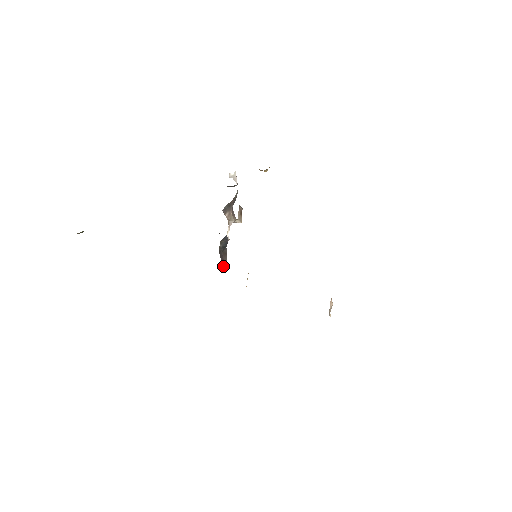
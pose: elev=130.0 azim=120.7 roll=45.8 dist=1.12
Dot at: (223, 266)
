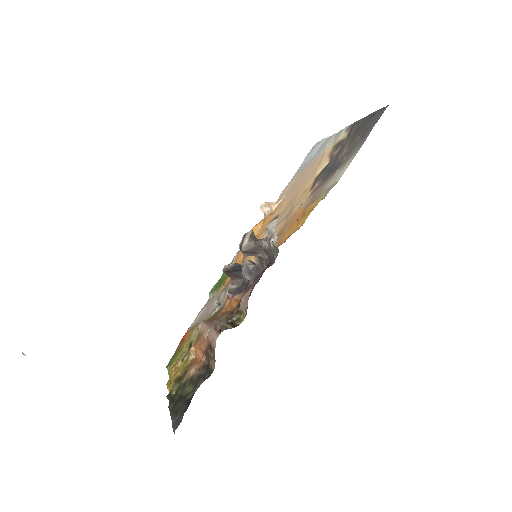
Dot at: occluded
